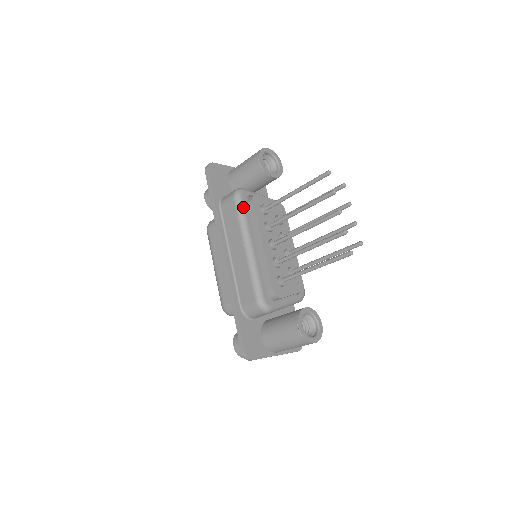
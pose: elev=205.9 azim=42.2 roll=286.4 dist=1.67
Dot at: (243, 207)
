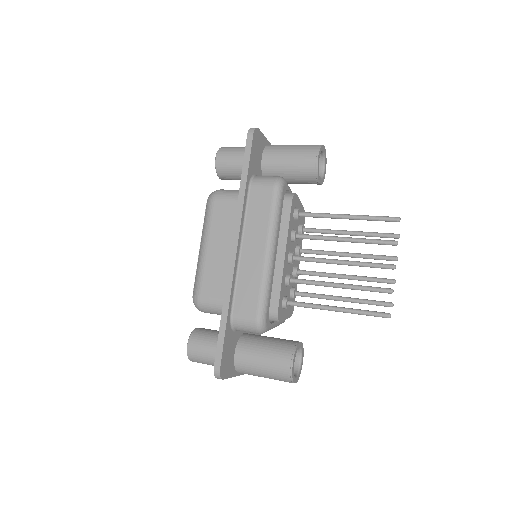
Dot at: (280, 203)
